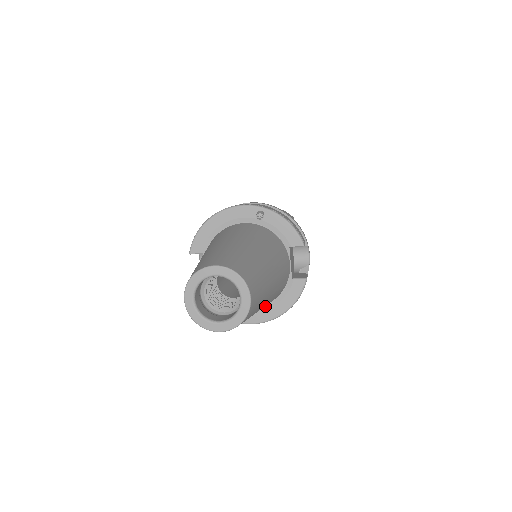
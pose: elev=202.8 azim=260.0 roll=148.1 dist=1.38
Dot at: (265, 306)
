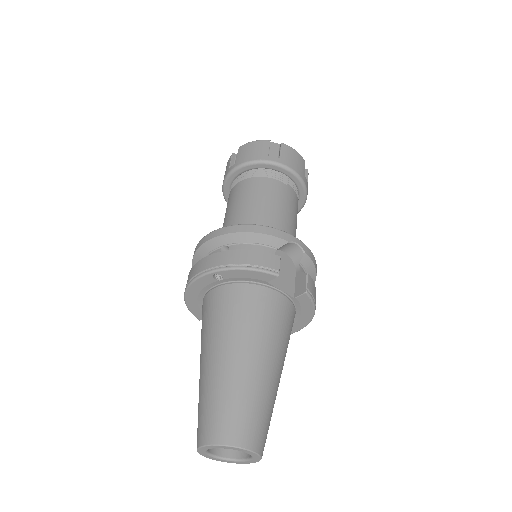
Dot at: occluded
